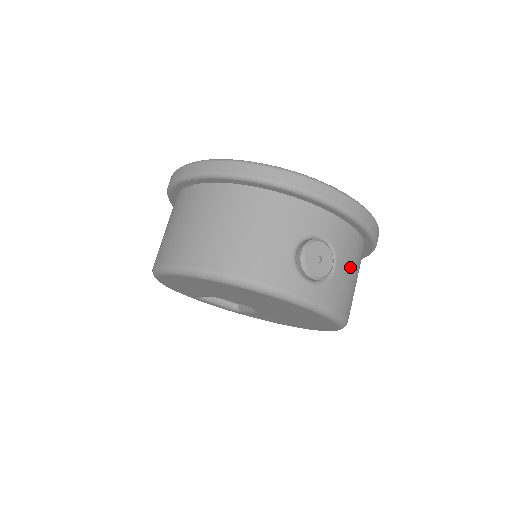
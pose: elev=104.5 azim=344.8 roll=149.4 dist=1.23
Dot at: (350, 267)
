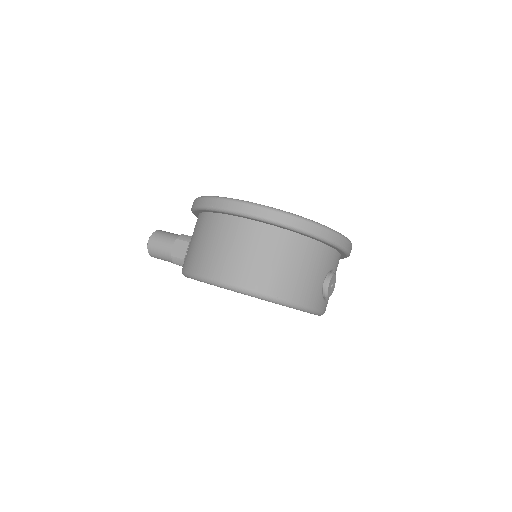
Dot at: occluded
